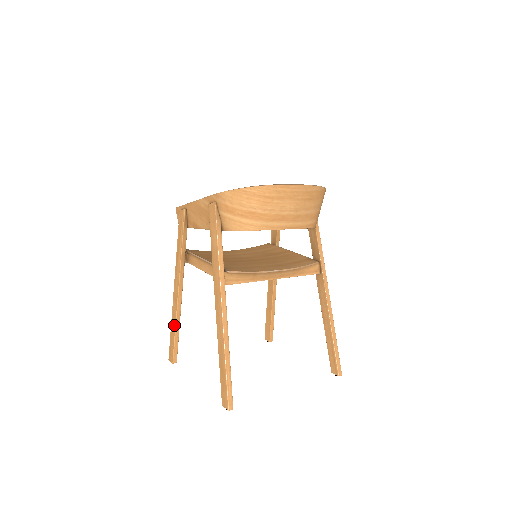
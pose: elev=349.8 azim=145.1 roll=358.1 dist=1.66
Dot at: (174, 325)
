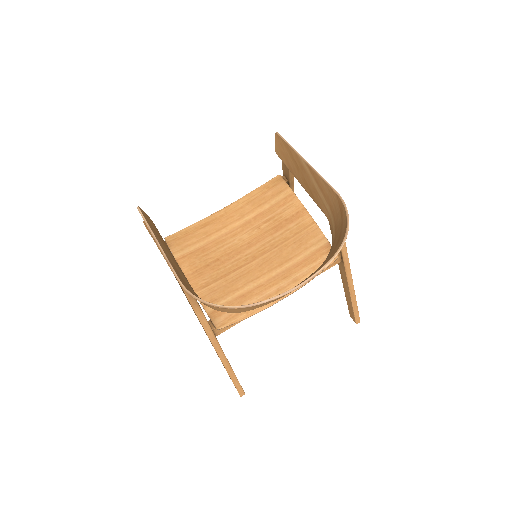
Dot at: occluded
